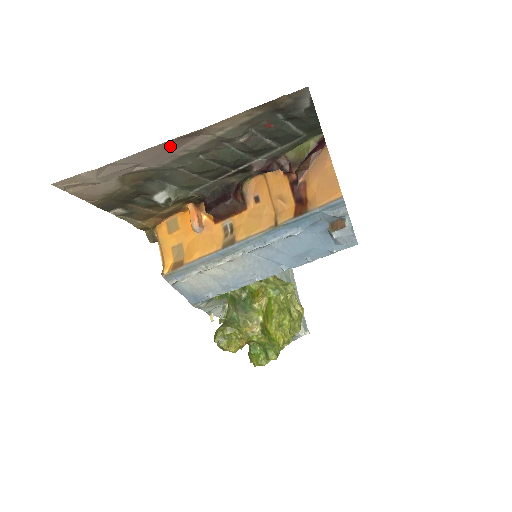
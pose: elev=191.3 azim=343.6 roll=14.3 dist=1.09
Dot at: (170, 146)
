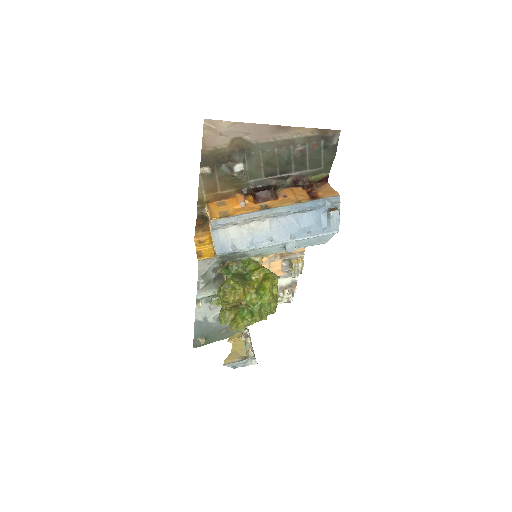
Dot at: (271, 130)
